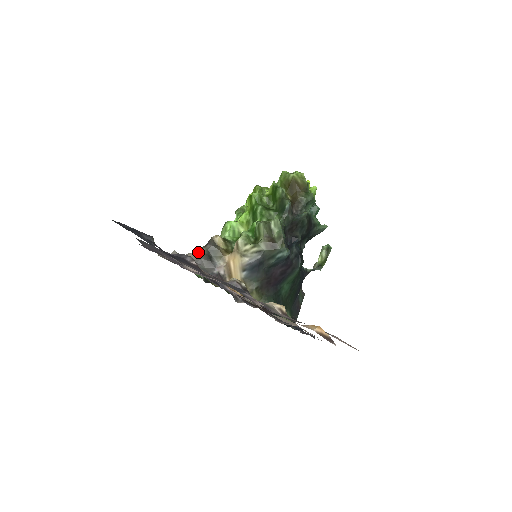
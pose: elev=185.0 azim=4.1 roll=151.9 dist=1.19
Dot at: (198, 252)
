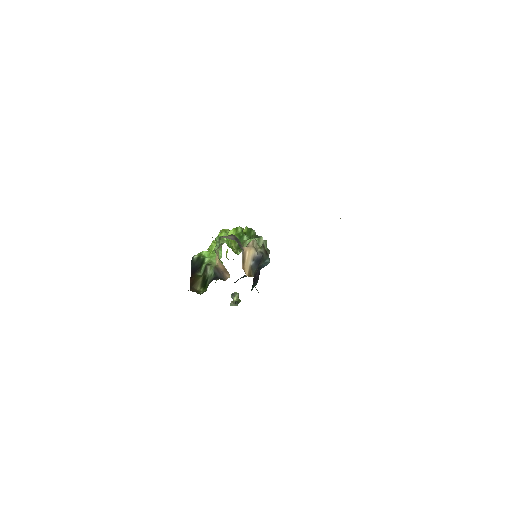
Dot at: (231, 237)
